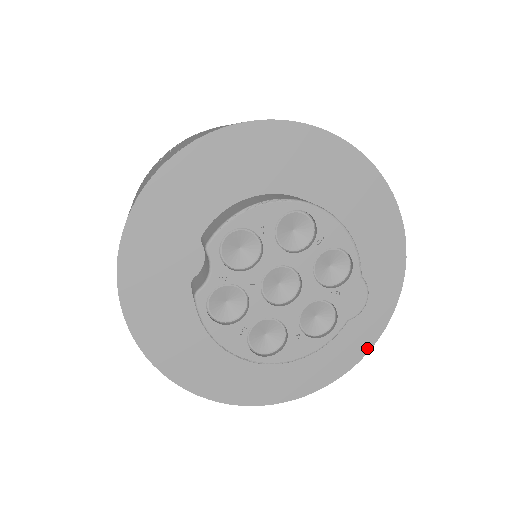
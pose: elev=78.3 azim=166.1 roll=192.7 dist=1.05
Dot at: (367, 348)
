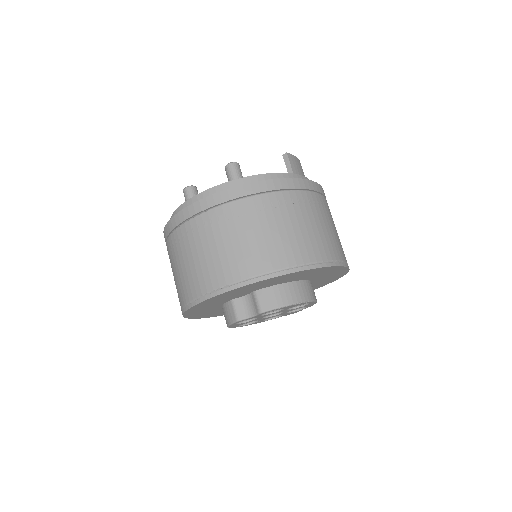
Dot at: occluded
